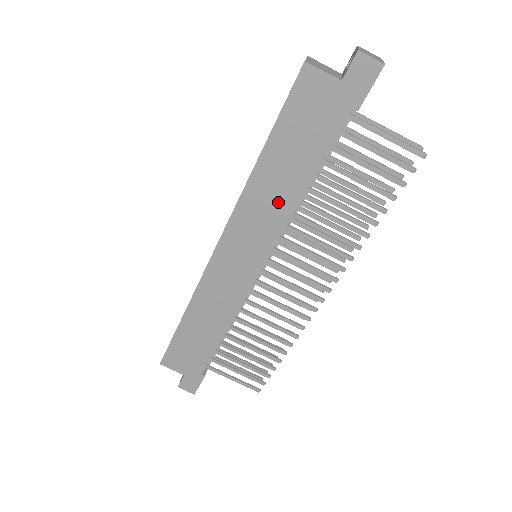
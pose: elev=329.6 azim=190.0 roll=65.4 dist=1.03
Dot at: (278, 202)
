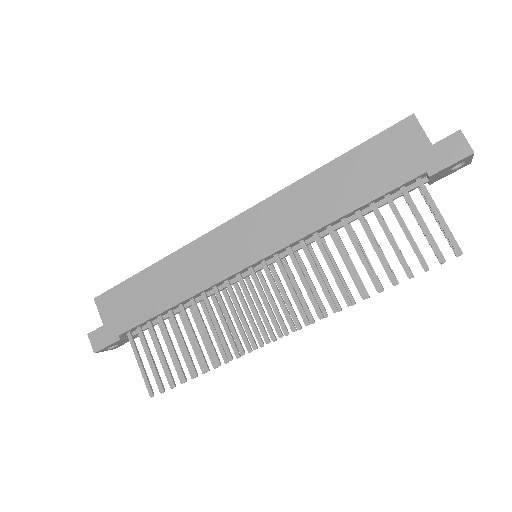
Dot at: (312, 212)
